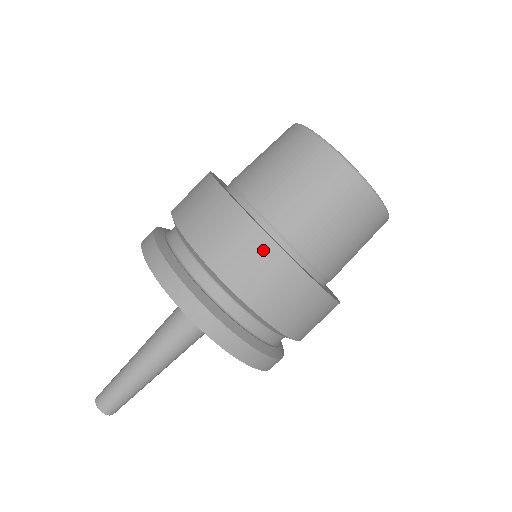
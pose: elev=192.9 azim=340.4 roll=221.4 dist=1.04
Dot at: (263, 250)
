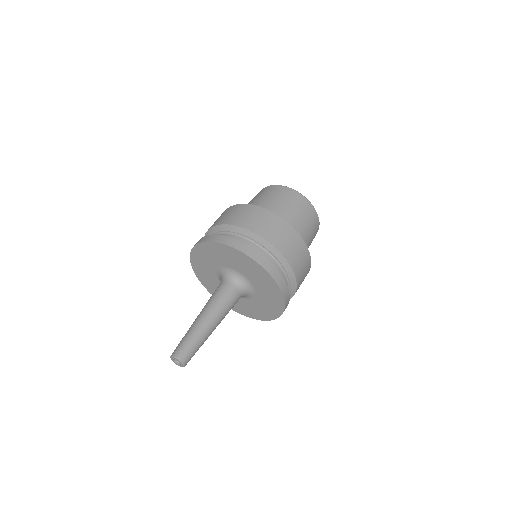
Dot at: (288, 230)
